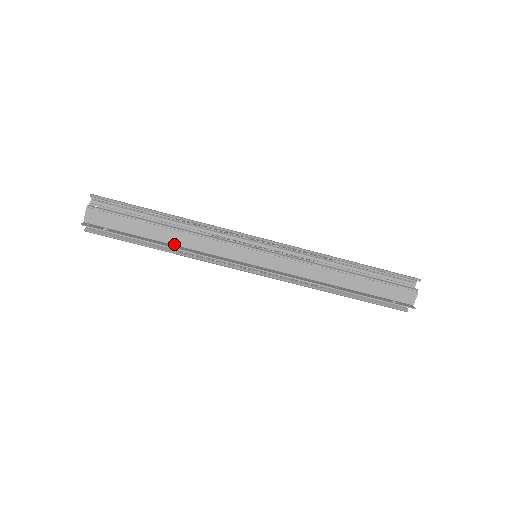
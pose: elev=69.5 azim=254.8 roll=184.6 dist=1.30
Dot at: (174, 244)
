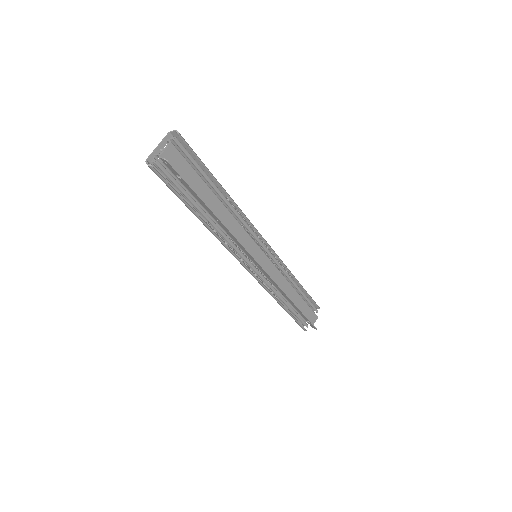
Dot at: (217, 220)
